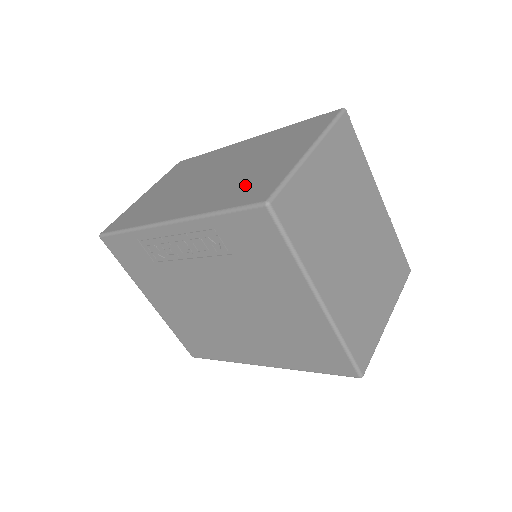
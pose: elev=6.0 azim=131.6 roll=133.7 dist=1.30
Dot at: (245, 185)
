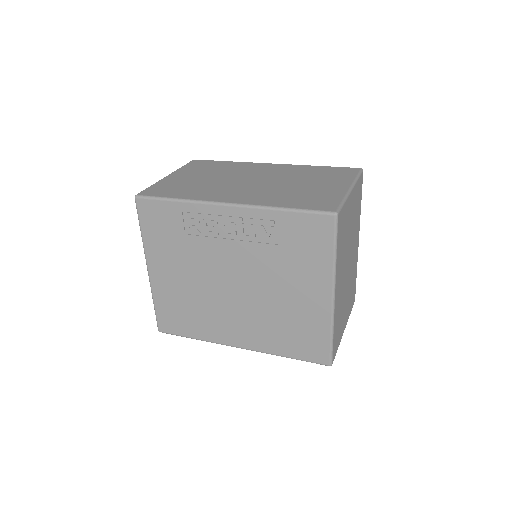
Dot at: (303, 196)
